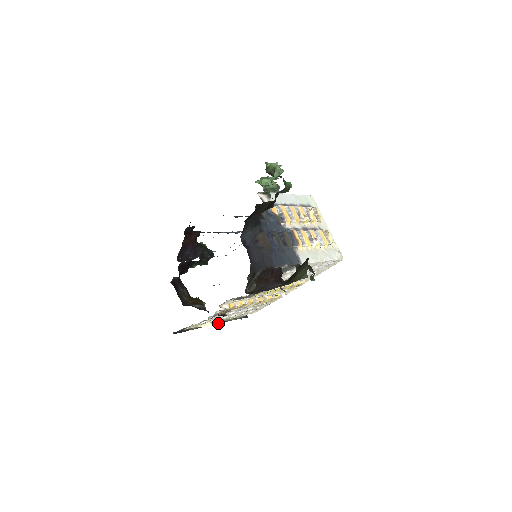
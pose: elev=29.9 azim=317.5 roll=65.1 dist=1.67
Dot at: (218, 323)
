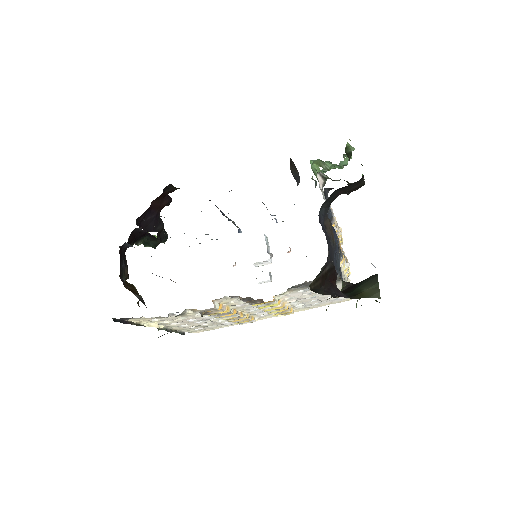
Dot at: (160, 329)
